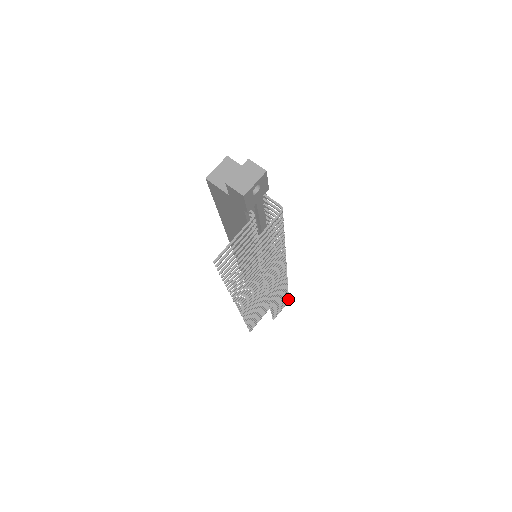
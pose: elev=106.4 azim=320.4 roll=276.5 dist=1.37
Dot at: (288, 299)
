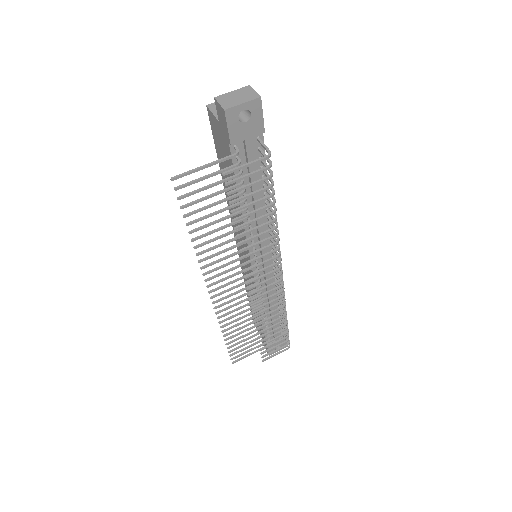
Dot at: (288, 344)
